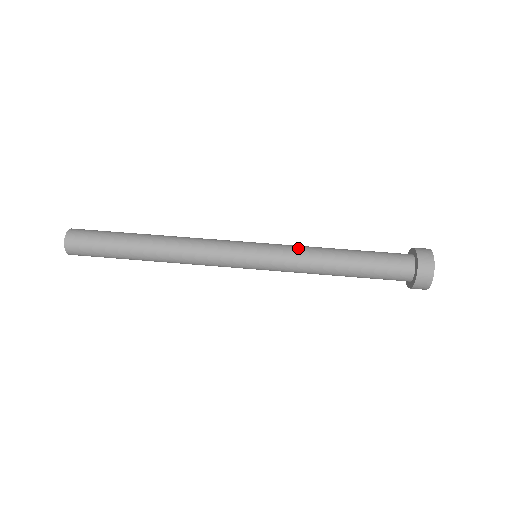
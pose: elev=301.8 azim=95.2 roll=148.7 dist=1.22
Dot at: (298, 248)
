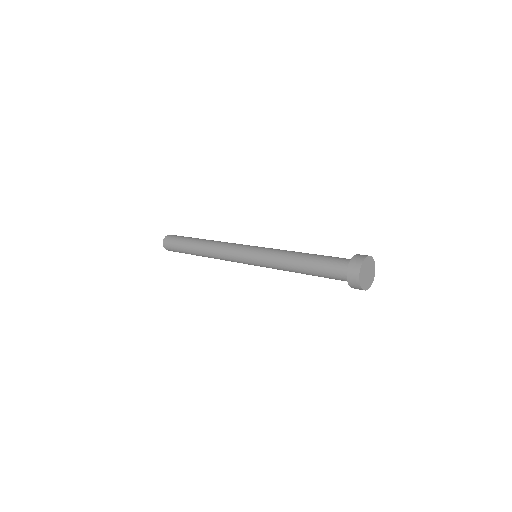
Dot at: occluded
